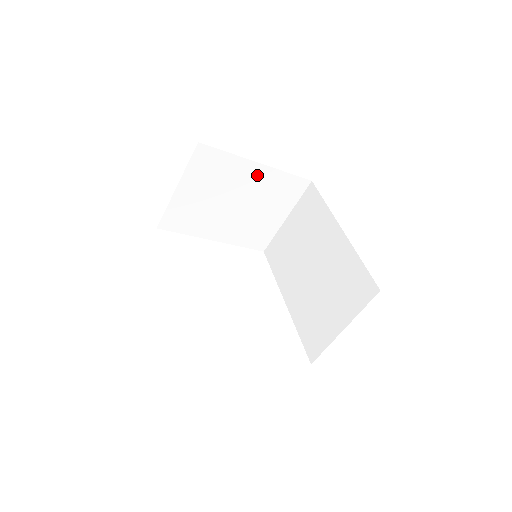
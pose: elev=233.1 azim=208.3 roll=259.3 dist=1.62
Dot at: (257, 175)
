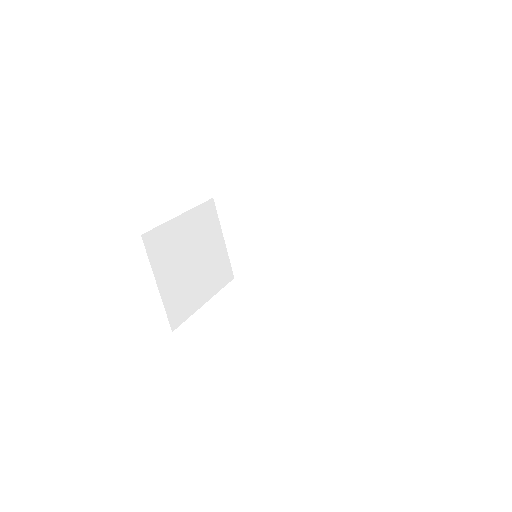
Dot at: (187, 225)
